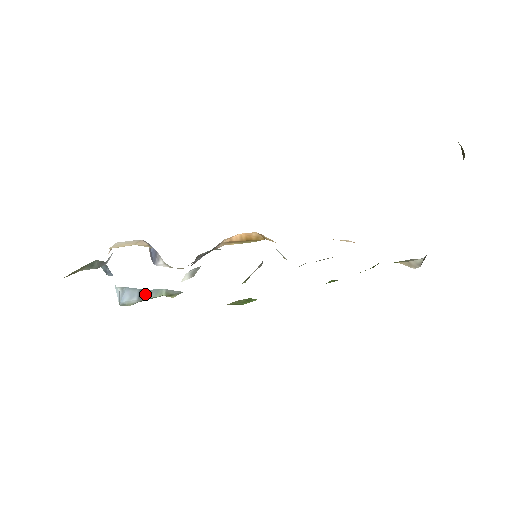
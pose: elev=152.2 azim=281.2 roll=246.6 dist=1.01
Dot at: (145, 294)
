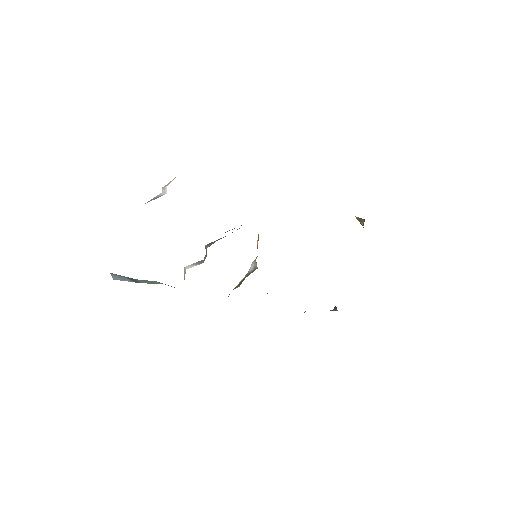
Dot at: (138, 281)
